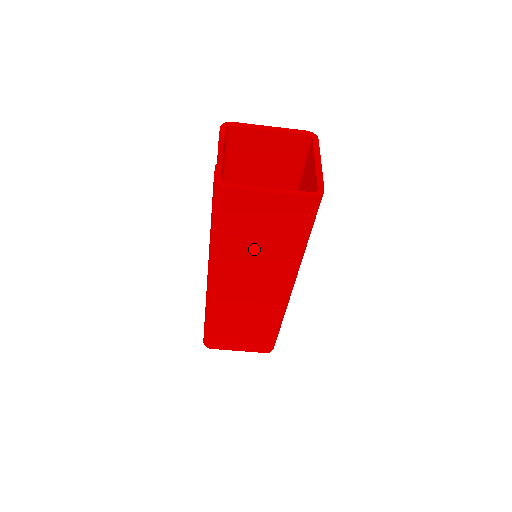
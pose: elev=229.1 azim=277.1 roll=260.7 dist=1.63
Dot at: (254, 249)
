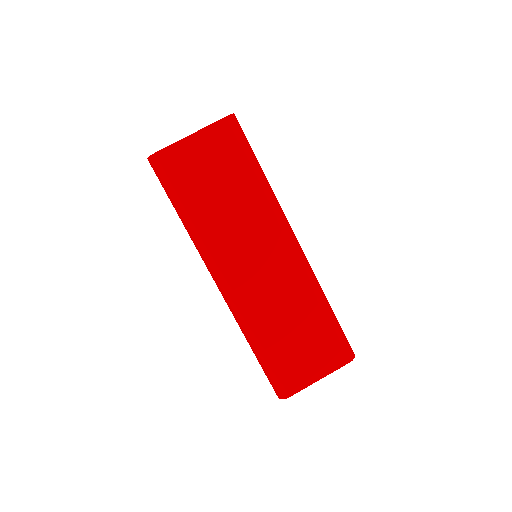
Dot at: (224, 207)
